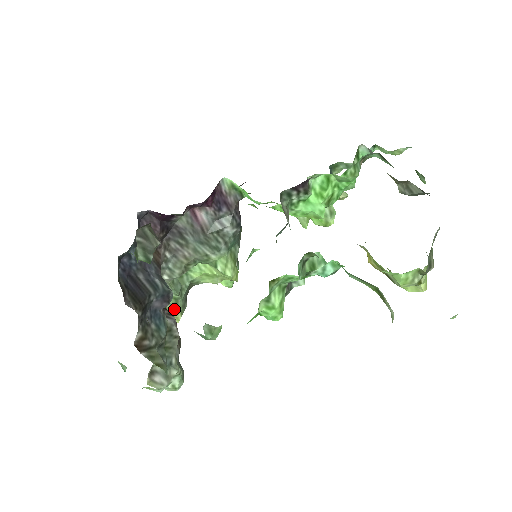
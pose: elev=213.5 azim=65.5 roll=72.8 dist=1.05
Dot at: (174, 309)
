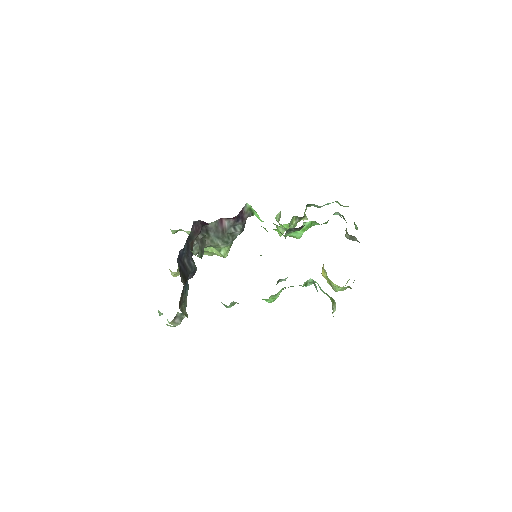
Dot at: occluded
